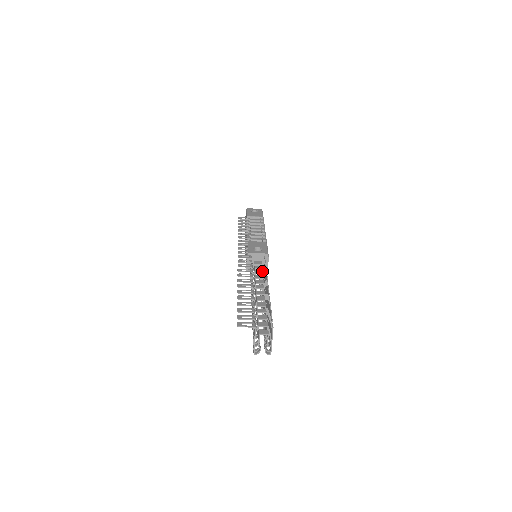
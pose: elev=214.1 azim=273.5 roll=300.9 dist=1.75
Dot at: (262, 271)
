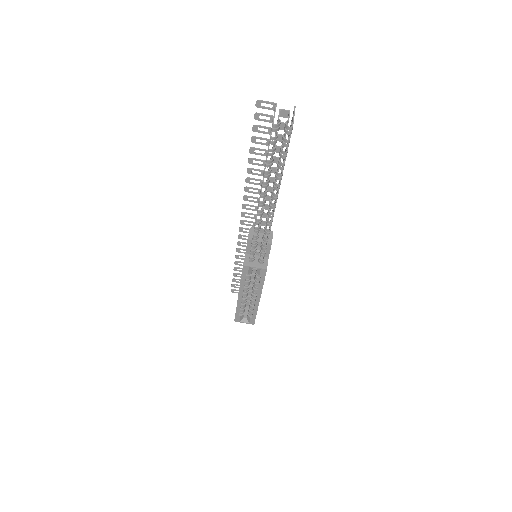
Dot at: occluded
